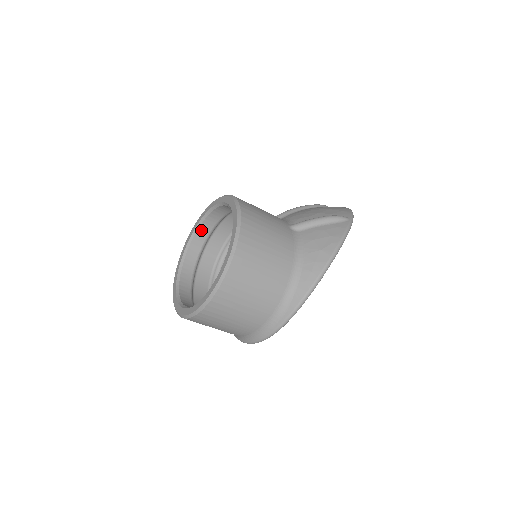
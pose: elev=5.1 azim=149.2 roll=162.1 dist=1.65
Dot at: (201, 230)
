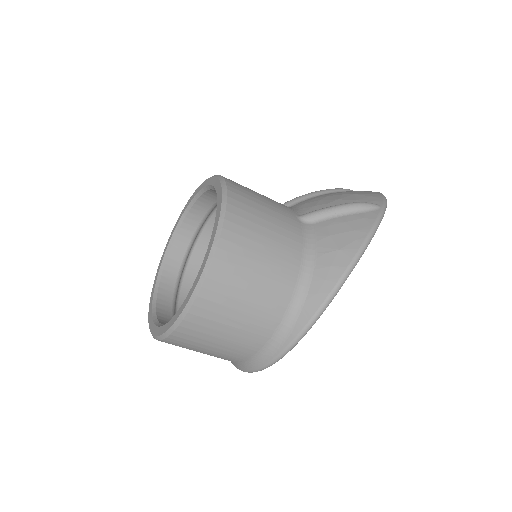
Dot at: (187, 222)
